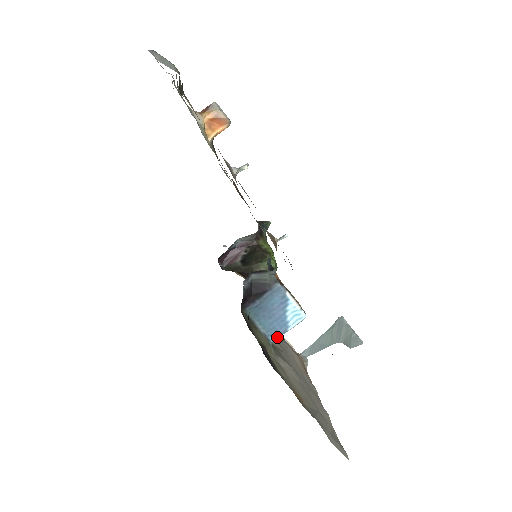
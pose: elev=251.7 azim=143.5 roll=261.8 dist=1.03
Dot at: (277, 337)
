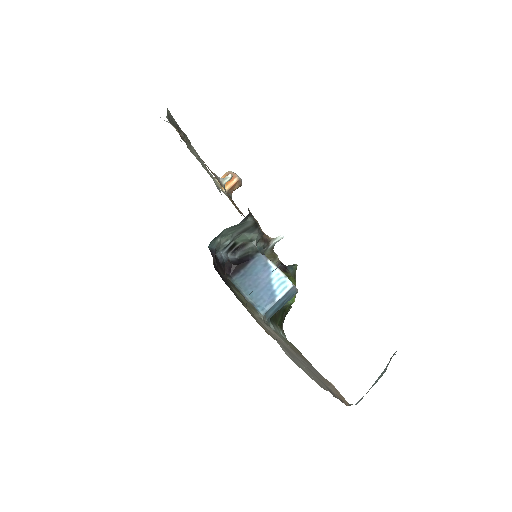
Dot at: (267, 309)
